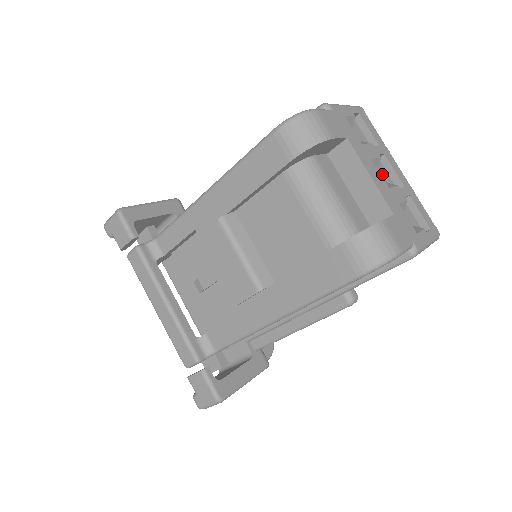
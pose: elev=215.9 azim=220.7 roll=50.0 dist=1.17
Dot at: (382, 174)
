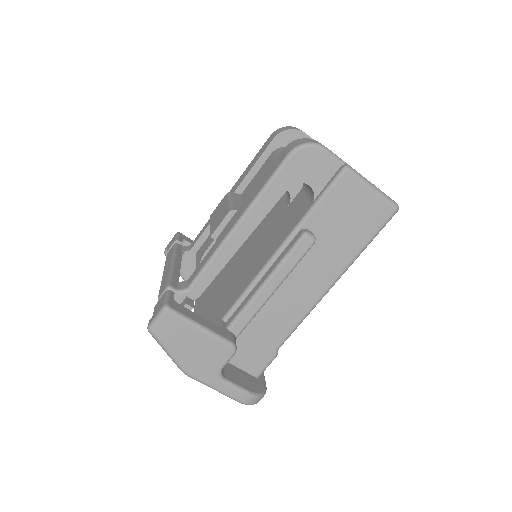
Dot at: occluded
